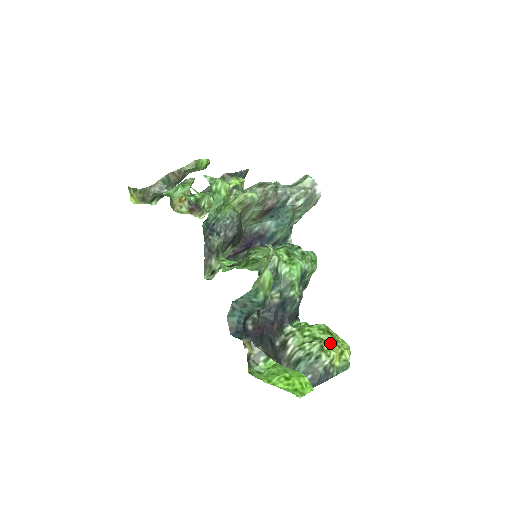
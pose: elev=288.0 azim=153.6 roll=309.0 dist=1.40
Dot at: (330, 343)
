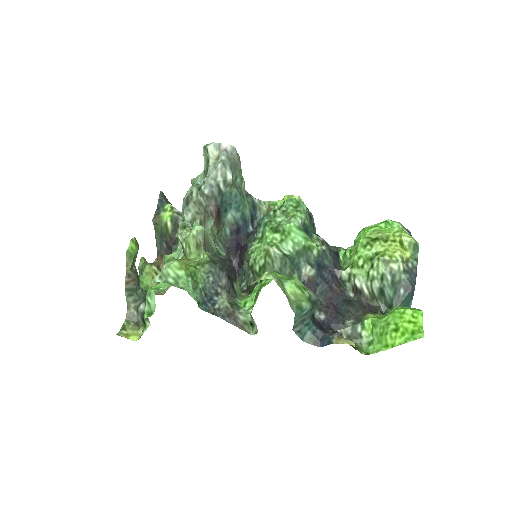
Dot at: (385, 248)
